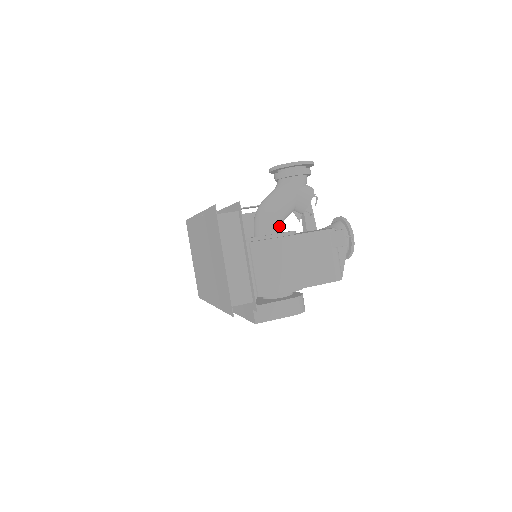
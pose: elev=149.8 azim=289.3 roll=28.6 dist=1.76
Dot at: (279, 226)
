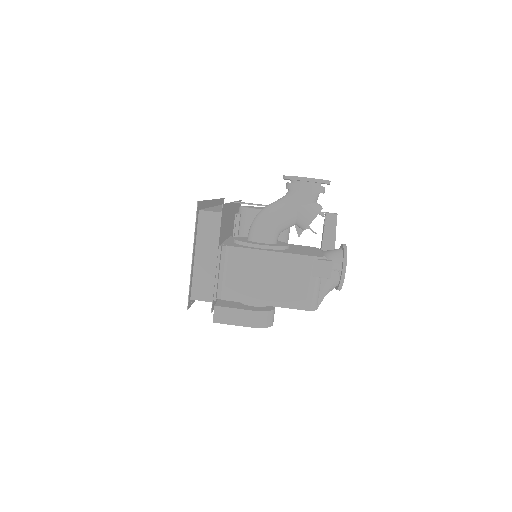
Dot at: (270, 237)
